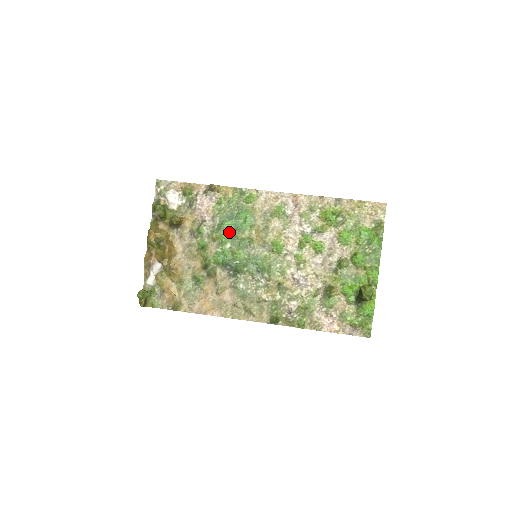
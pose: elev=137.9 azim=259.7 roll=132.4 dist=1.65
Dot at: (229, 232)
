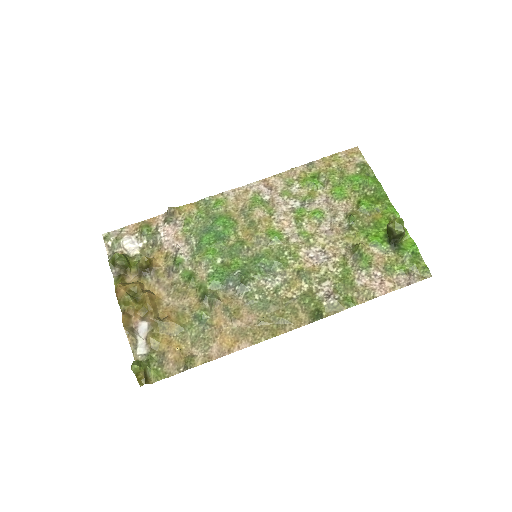
Dot at: (212, 246)
